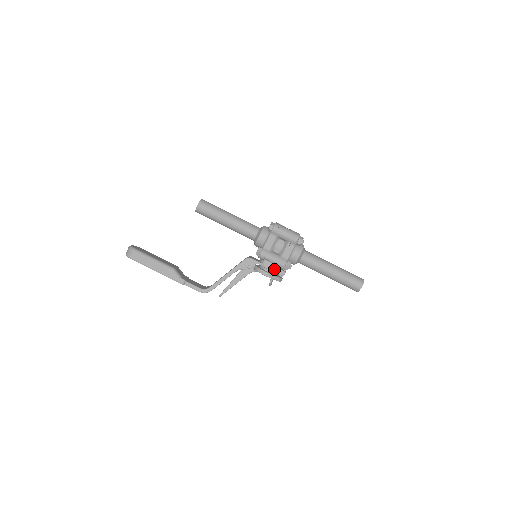
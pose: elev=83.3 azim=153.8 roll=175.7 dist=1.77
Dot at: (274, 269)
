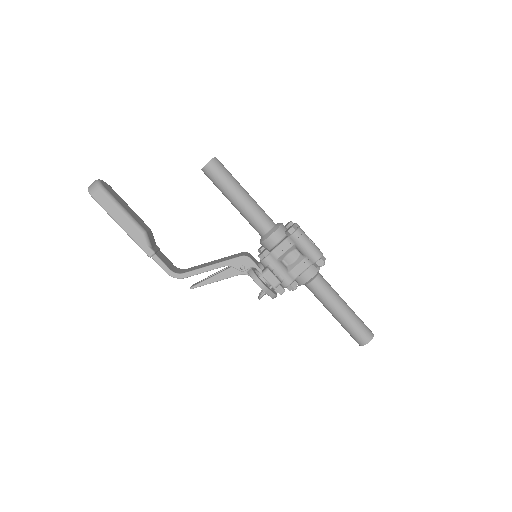
Dot at: (275, 285)
